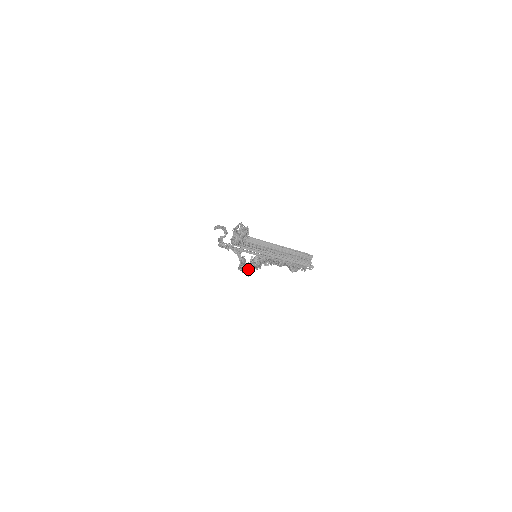
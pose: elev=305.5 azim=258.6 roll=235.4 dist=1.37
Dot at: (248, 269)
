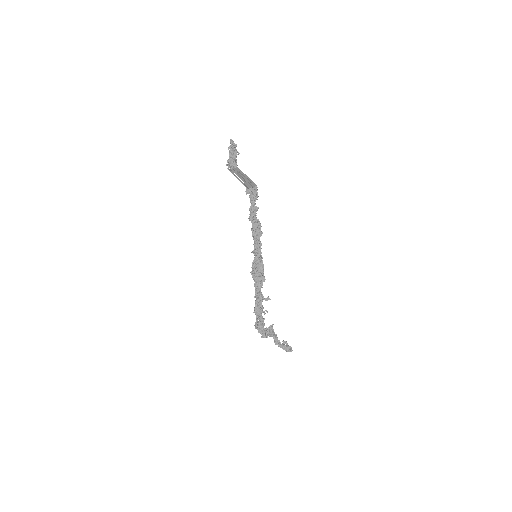
Dot at: (255, 302)
